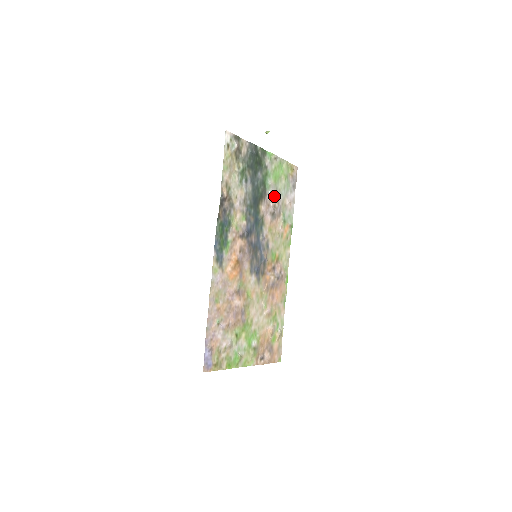
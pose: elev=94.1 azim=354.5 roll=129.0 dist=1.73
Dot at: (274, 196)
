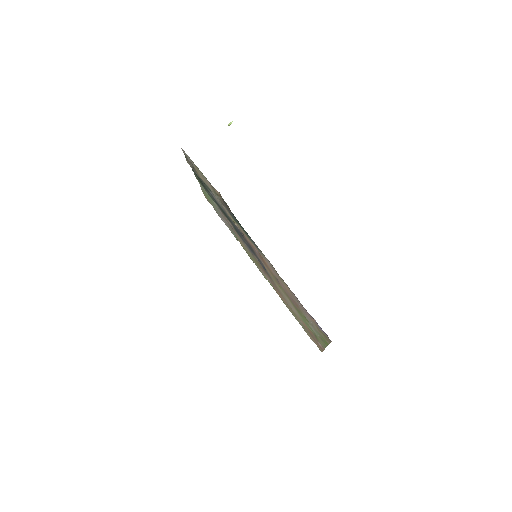
Dot at: (222, 214)
